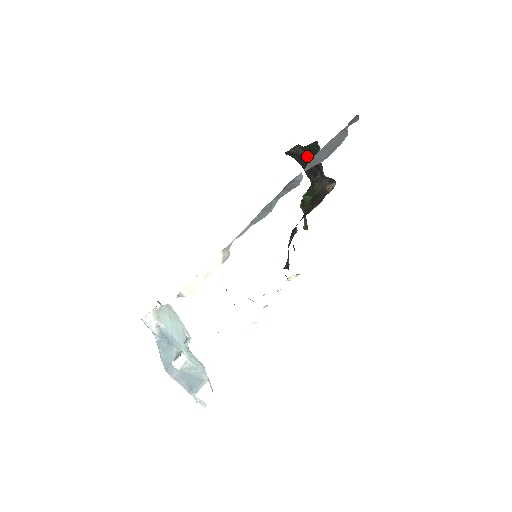
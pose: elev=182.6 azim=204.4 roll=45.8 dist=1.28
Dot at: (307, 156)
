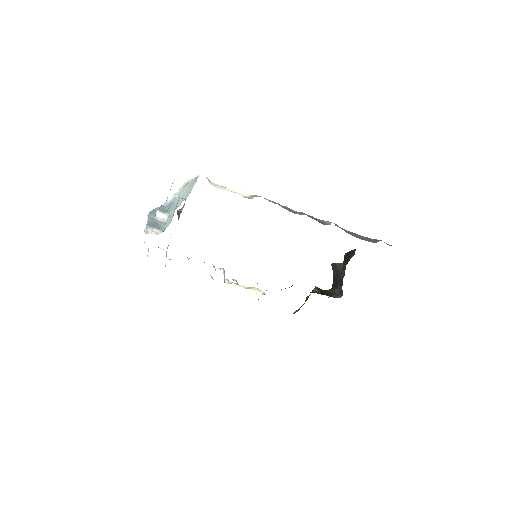
Dot at: (342, 276)
